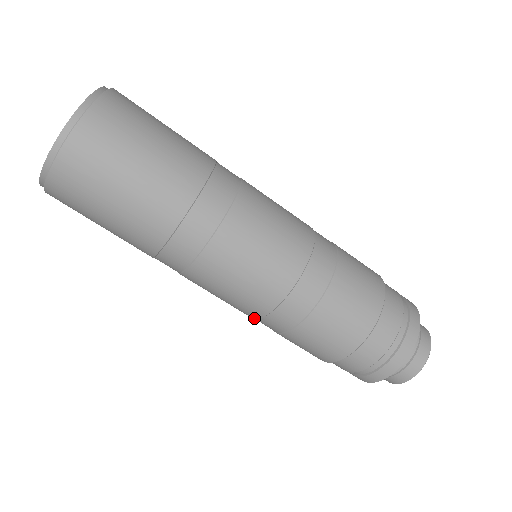
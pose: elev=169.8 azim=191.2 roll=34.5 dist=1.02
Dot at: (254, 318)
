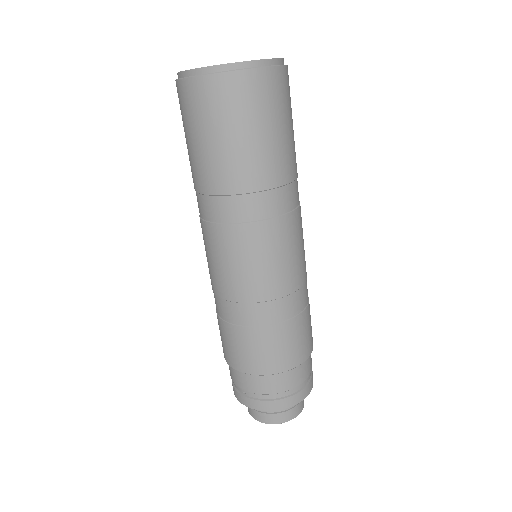
Dot at: (240, 301)
